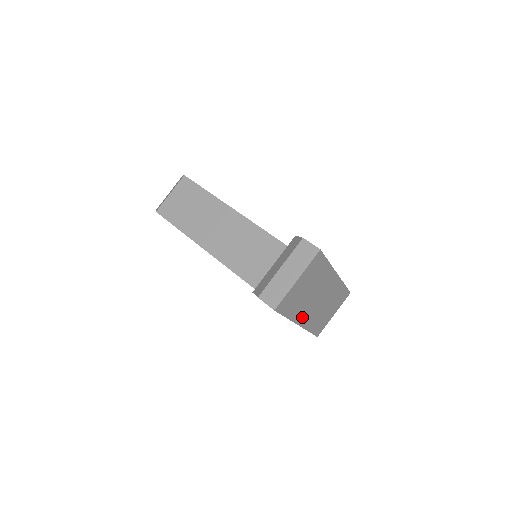
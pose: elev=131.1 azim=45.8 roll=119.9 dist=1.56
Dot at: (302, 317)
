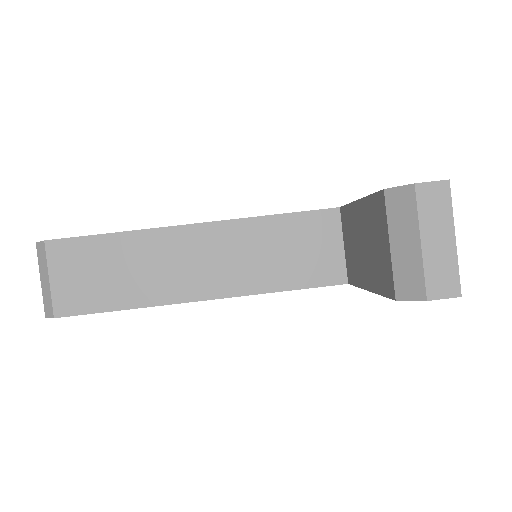
Dot at: occluded
